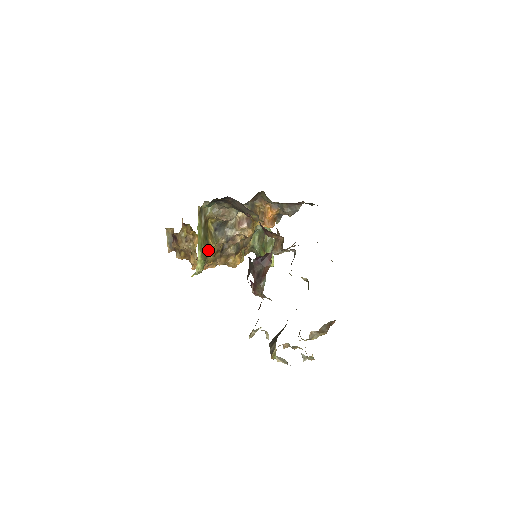
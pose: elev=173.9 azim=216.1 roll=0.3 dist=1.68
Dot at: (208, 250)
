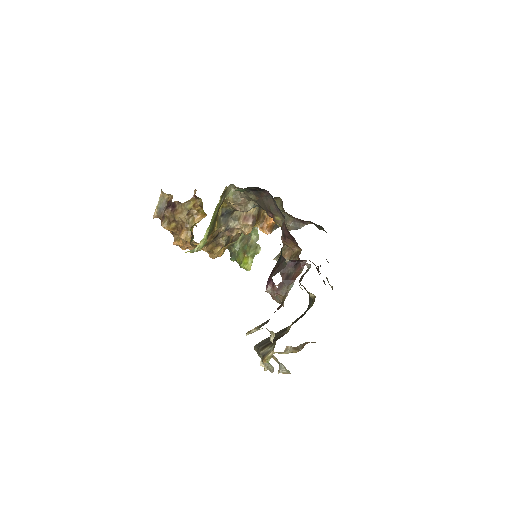
Dot at: (211, 232)
